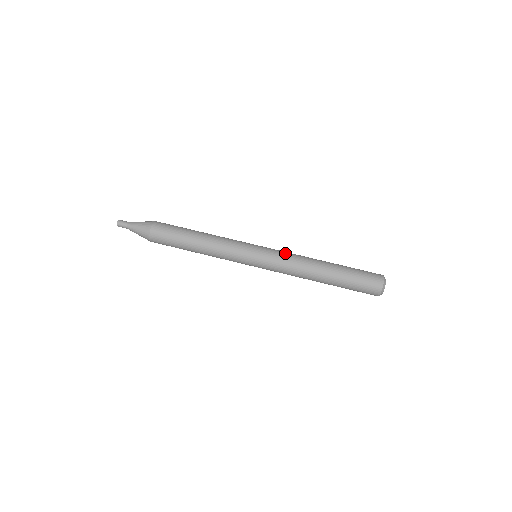
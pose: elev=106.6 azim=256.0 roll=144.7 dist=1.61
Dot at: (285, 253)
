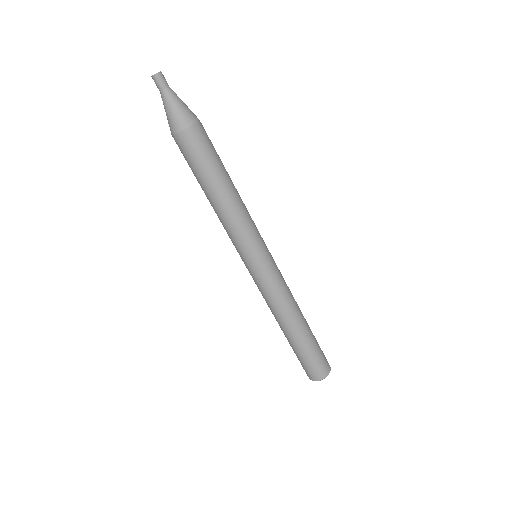
Dot at: (284, 280)
